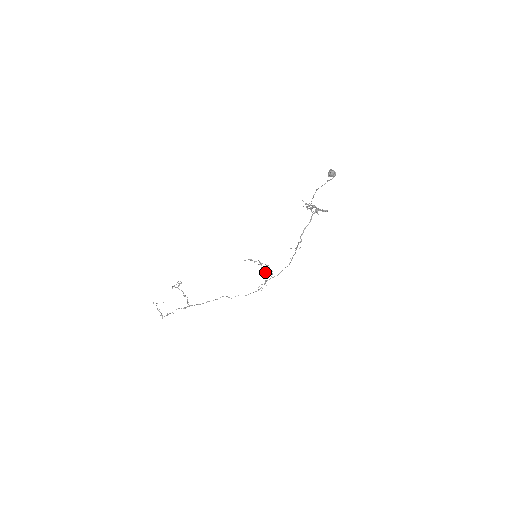
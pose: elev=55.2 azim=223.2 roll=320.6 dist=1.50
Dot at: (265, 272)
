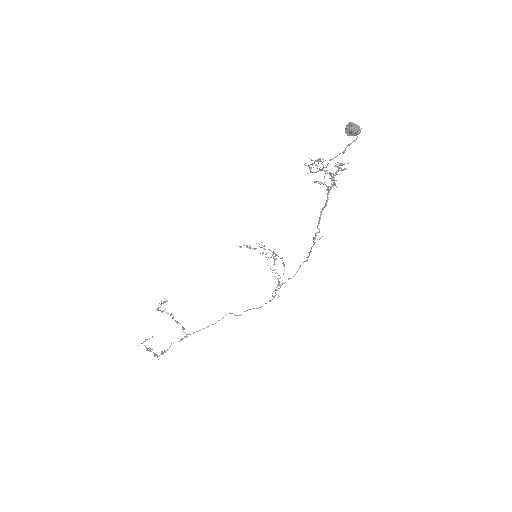
Dot at: occluded
